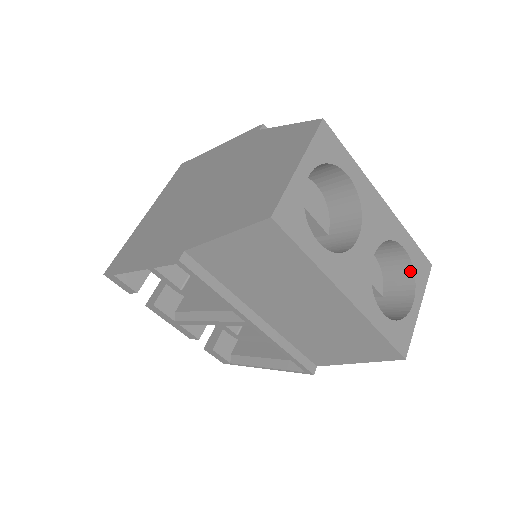
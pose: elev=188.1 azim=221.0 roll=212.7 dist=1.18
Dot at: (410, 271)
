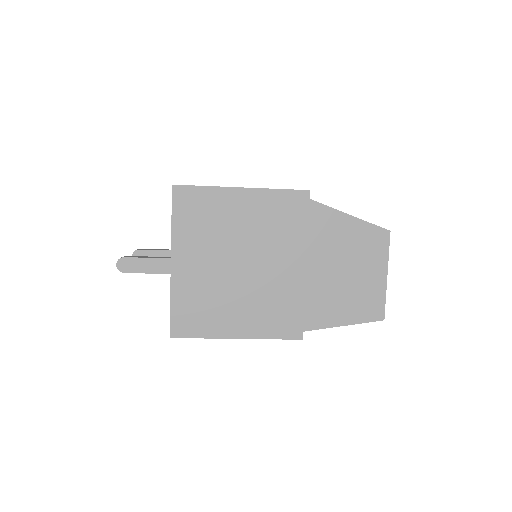
Dot at: occluded
